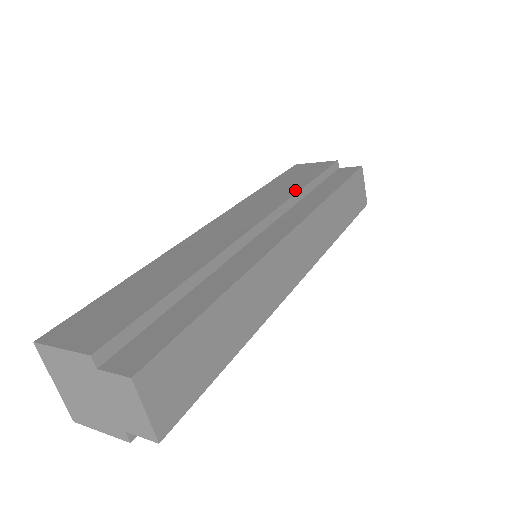
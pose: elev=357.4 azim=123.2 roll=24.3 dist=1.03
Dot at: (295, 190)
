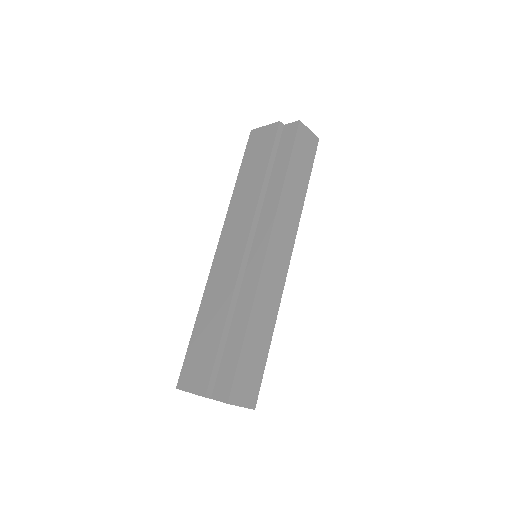
Dot at: (258, 189)
